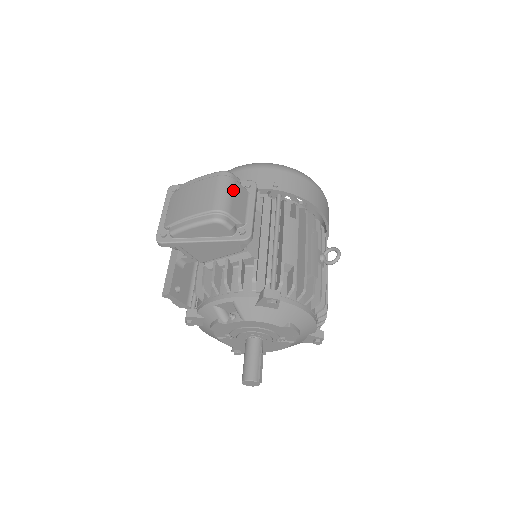
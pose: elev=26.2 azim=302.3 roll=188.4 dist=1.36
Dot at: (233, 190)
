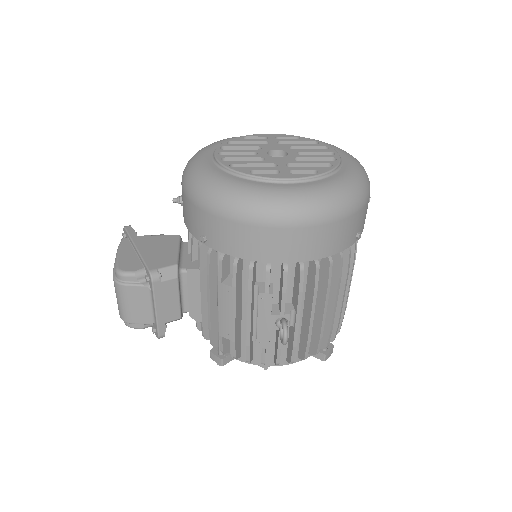
Dot at: (127, 298)
